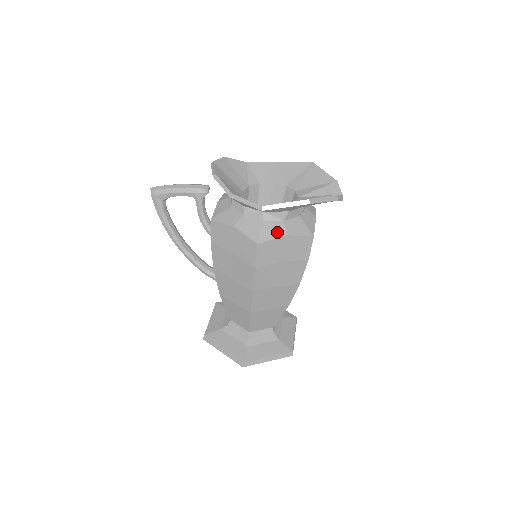
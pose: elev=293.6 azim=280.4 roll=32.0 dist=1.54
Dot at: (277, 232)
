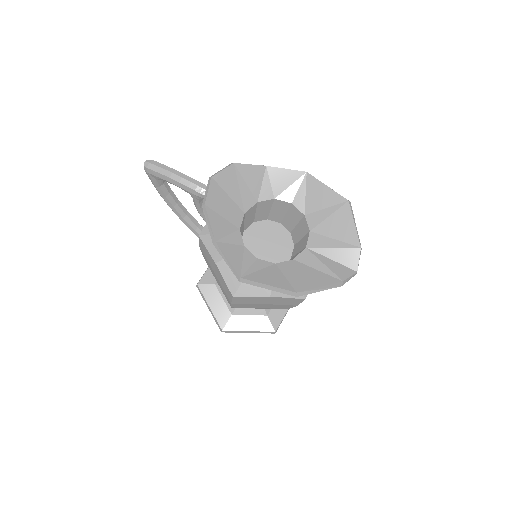
Dot at: (260, 290)
